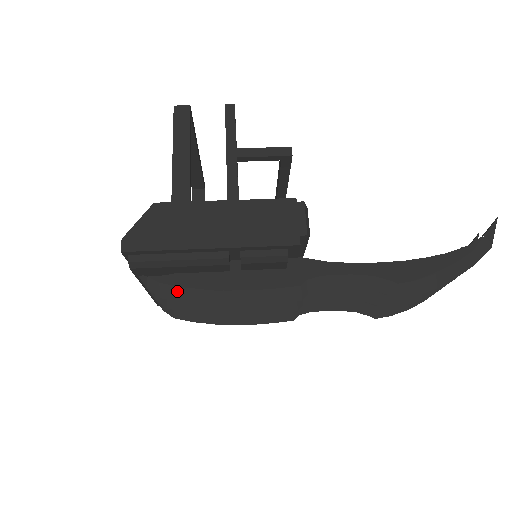
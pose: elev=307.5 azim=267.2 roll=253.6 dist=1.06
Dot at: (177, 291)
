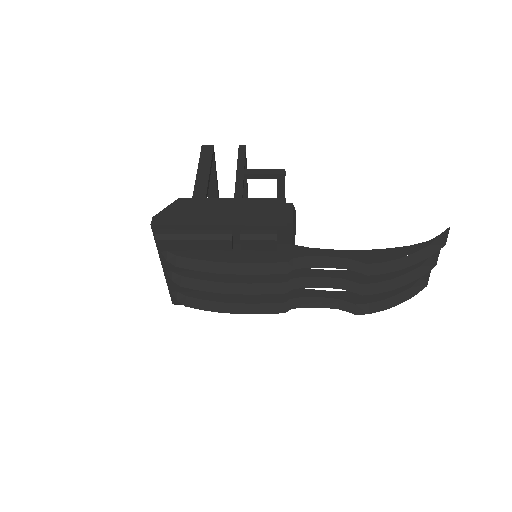
Dot at: (189, 262)
